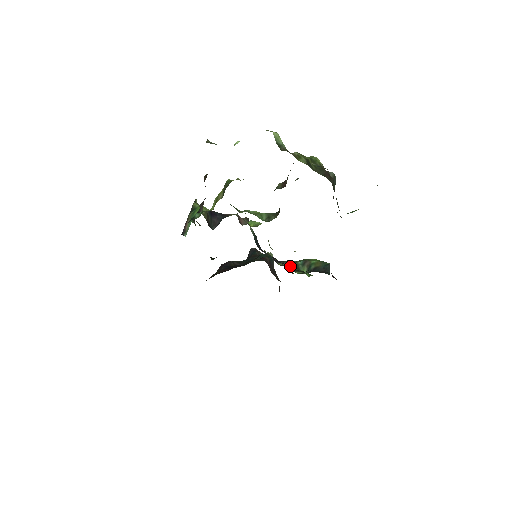
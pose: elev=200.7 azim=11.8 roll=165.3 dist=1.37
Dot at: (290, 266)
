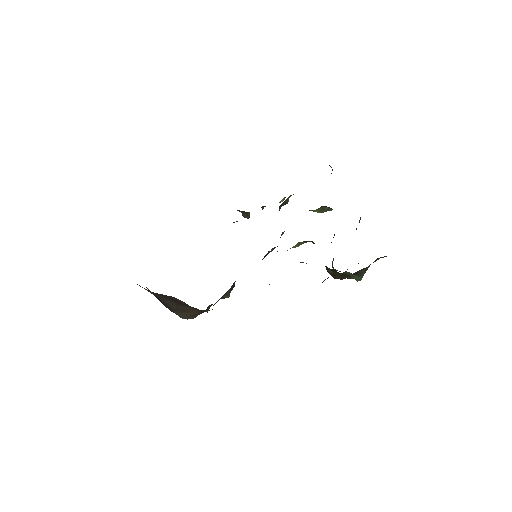
Dot at: occluded
